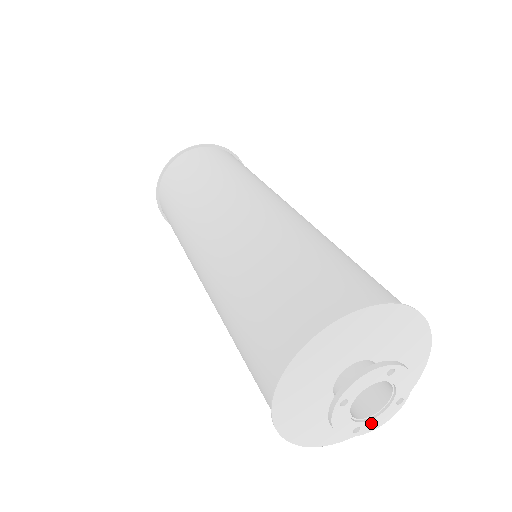
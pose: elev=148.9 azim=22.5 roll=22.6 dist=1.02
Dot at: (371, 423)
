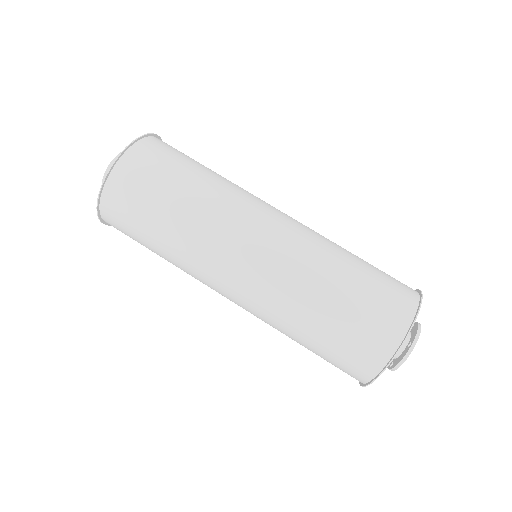
Dot at: occluded
